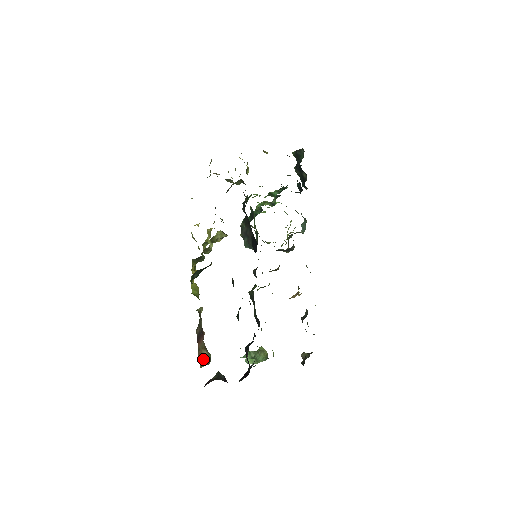
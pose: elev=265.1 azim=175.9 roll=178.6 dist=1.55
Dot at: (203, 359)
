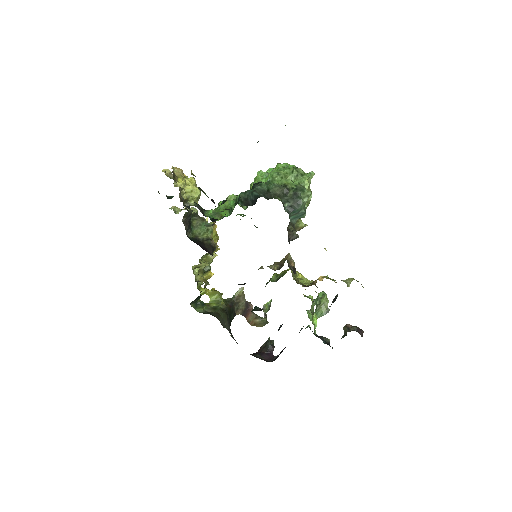
Dot at: (259, 324)
